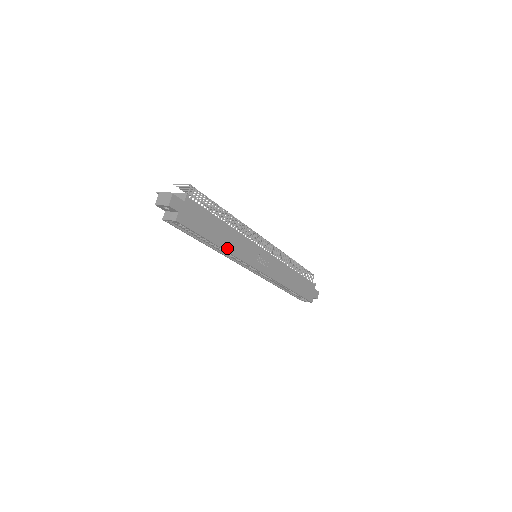
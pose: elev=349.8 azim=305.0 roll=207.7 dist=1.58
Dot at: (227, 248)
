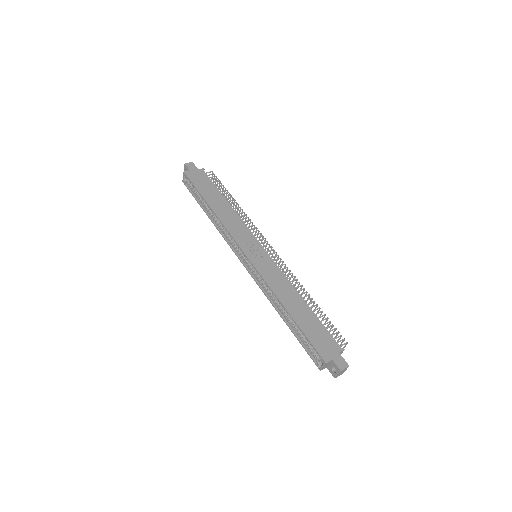
Dot at: (217, 213)
